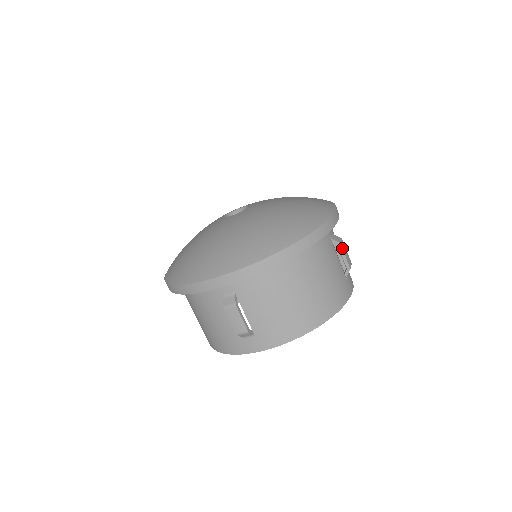
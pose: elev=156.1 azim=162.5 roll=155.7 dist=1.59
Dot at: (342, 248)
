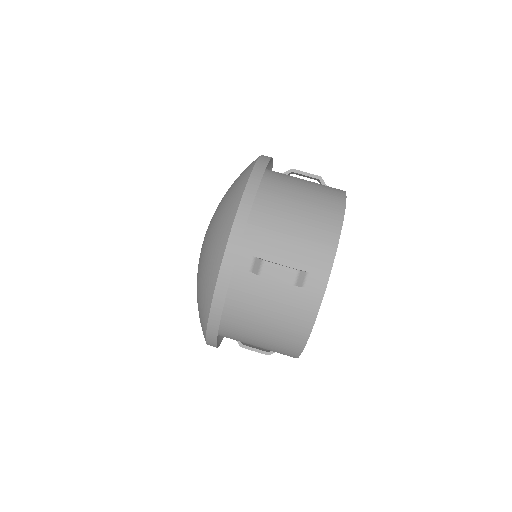
Dot at: (297, 170)
